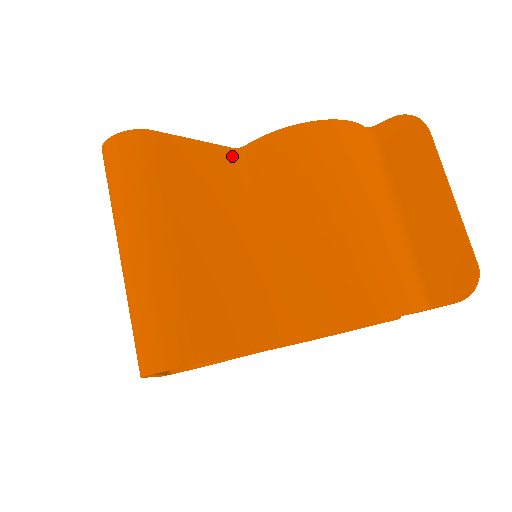
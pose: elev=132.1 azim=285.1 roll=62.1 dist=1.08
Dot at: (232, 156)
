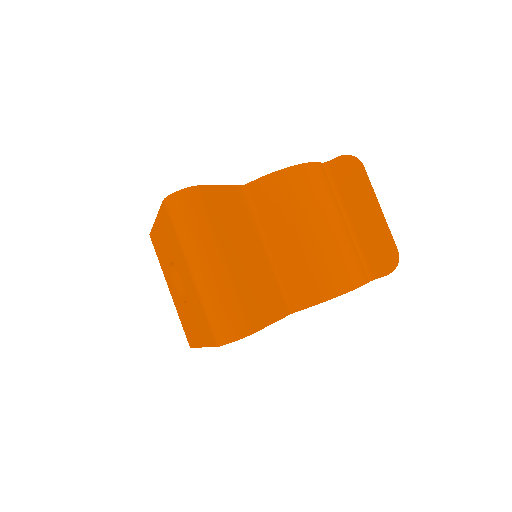
Dot at: (241, 192)
